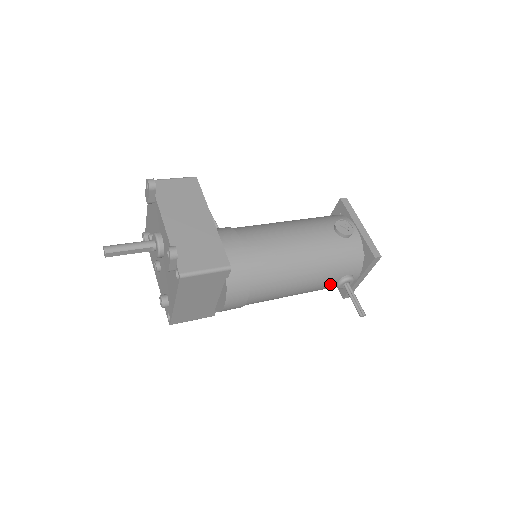
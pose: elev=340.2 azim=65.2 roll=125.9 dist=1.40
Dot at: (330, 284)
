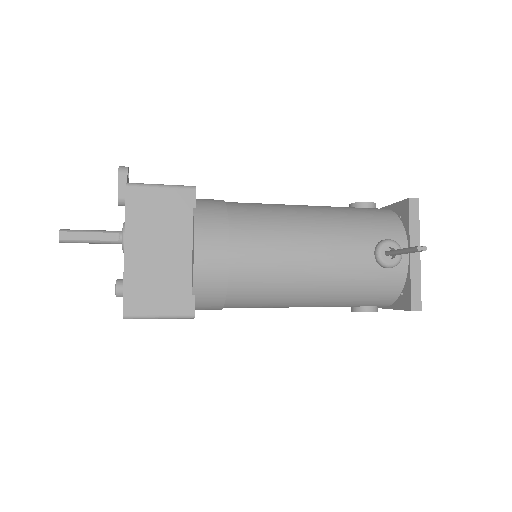
Dot at: (364, 255)
